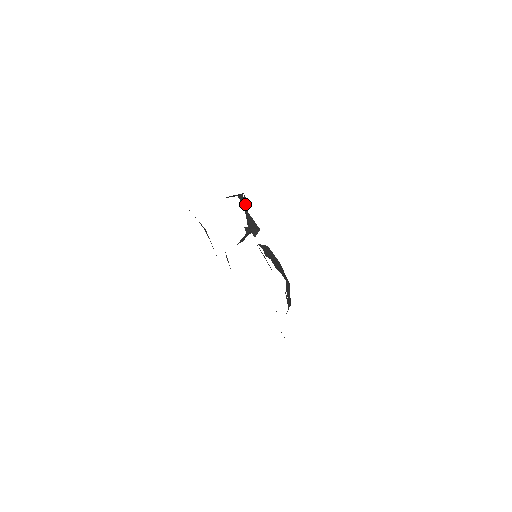
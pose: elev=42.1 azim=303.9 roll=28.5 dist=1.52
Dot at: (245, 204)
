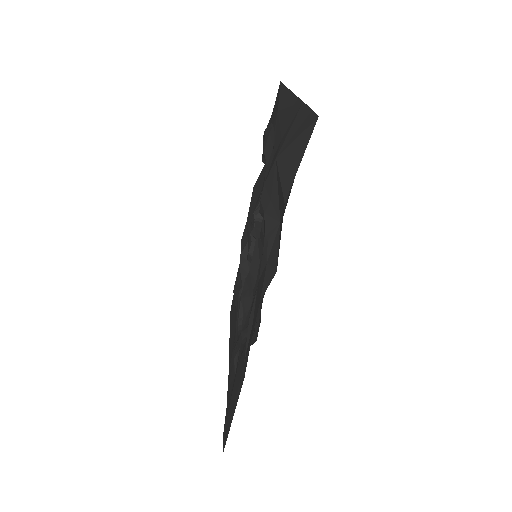
Dot at: occluded
